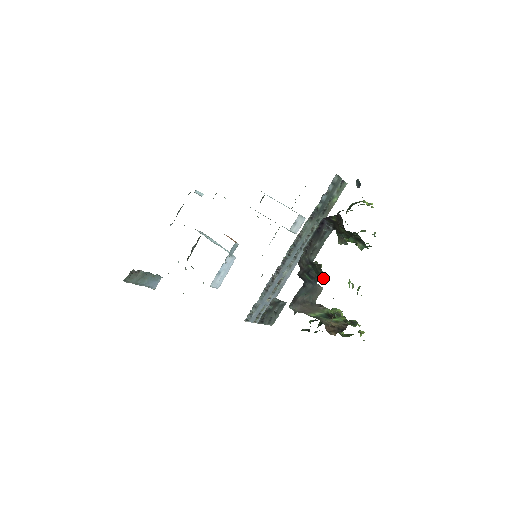
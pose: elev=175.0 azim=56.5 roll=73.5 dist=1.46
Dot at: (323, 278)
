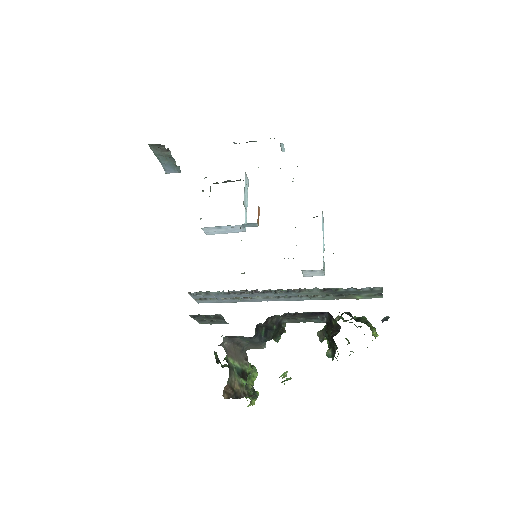
Dot at: (275, 340)
